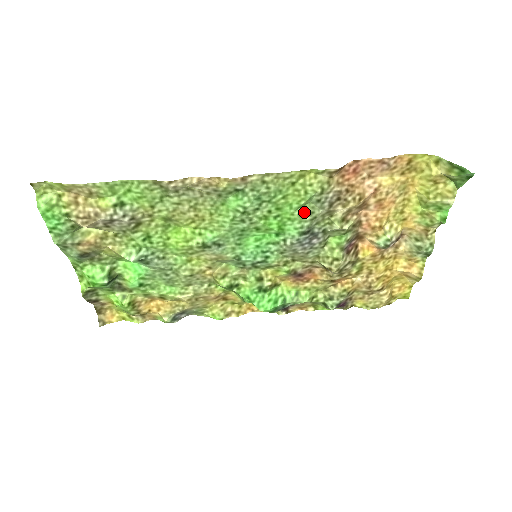
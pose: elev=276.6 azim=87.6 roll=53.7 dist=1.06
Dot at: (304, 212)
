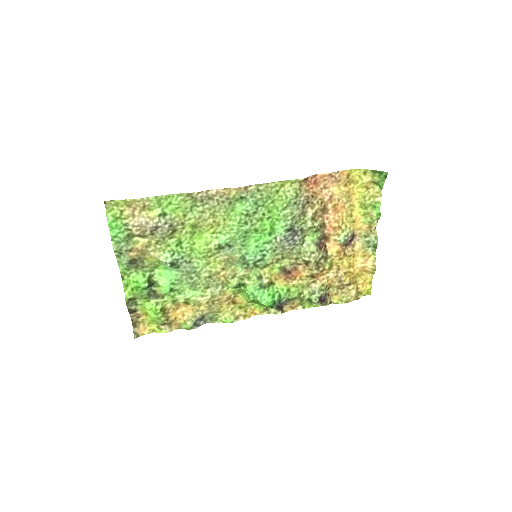
Dot at: (286, 213)
